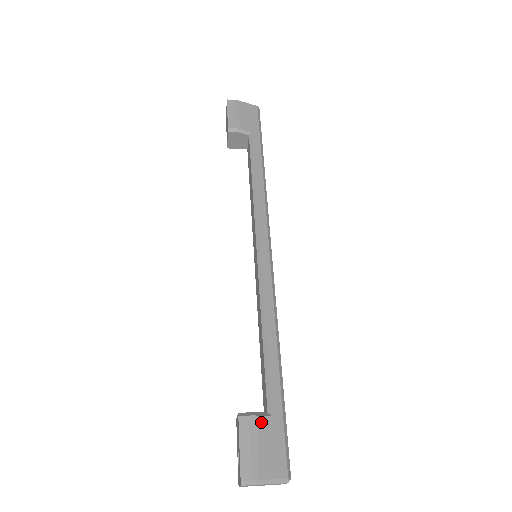
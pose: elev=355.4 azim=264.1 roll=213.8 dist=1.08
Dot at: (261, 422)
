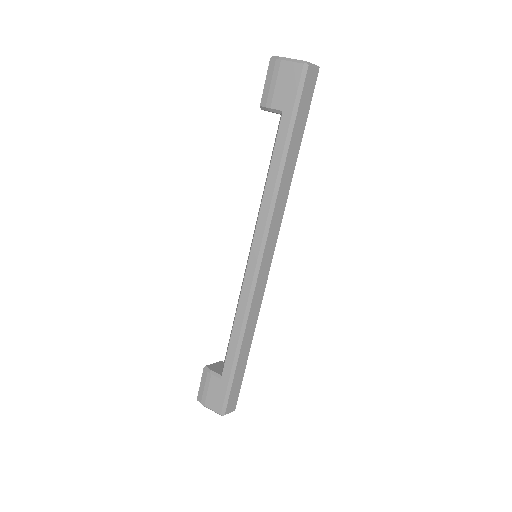
Dot at: (213, 379)
